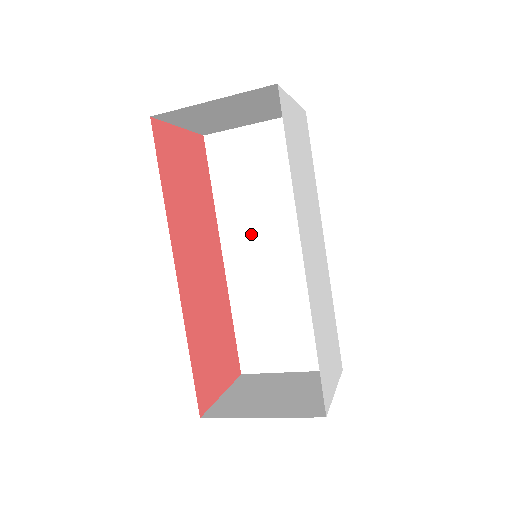
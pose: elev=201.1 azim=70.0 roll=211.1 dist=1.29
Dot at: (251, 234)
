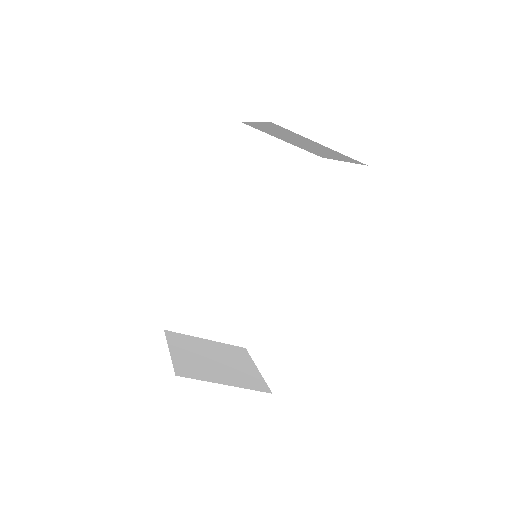
Dot at: (234, 223)
